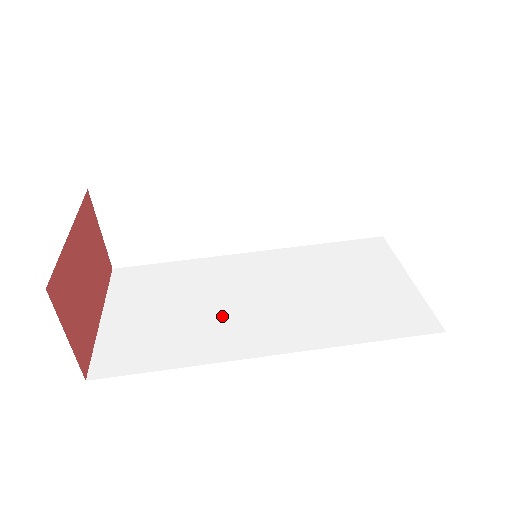
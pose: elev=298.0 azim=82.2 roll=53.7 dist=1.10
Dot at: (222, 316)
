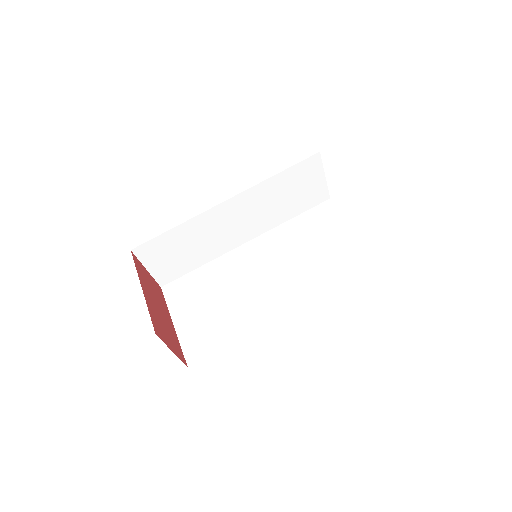
Dot at: (248, 298)
